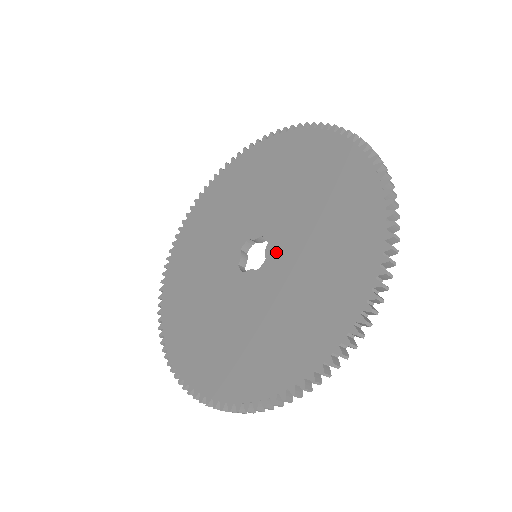
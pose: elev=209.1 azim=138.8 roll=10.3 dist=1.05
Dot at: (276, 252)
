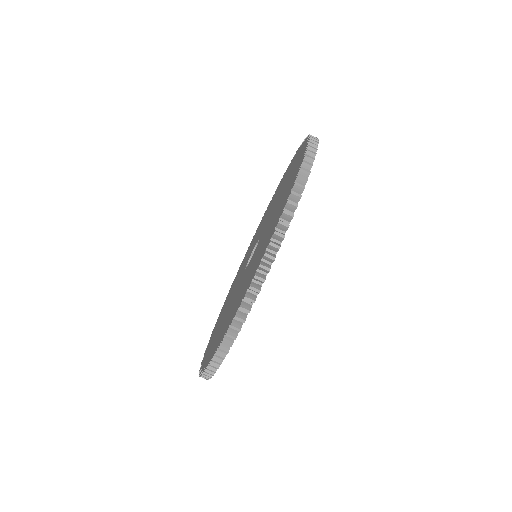
Dot at: (262, 230)
